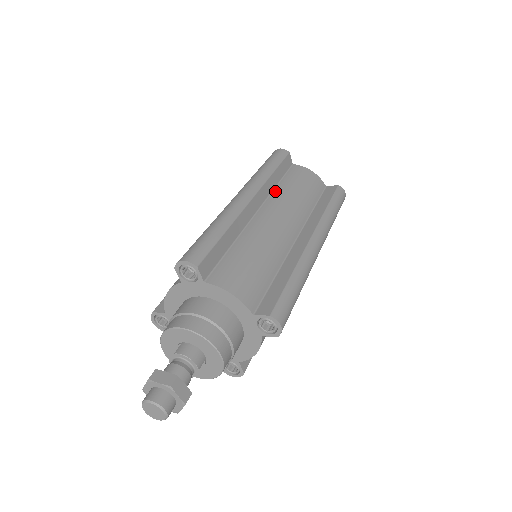
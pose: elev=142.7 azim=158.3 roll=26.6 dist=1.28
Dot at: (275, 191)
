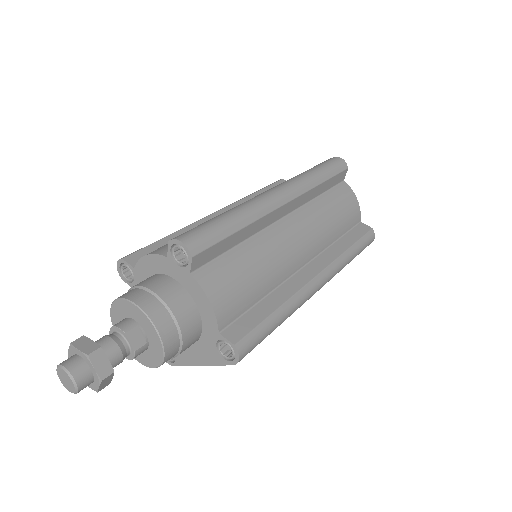
Dot at: occluded
